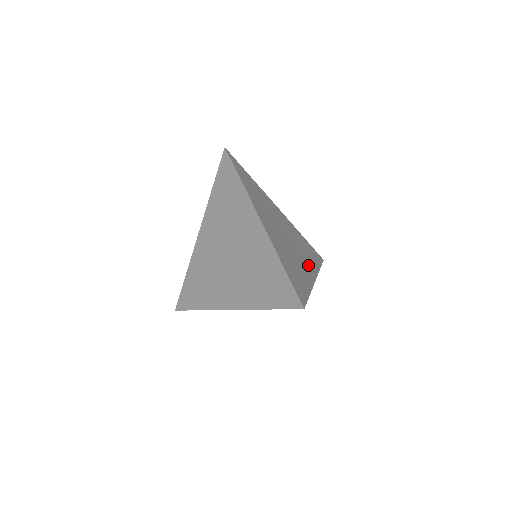
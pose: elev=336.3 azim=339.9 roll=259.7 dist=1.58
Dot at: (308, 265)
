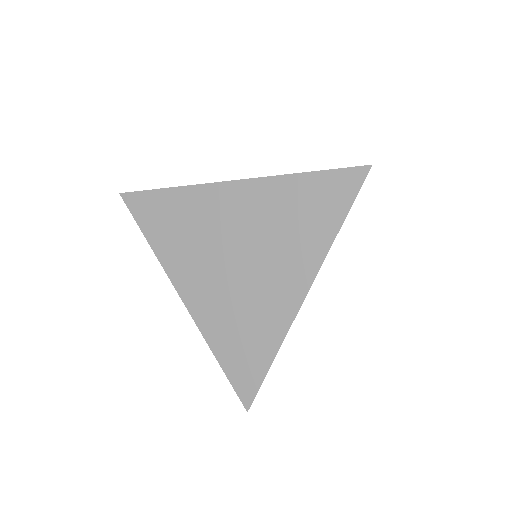
Dot at: occluded
